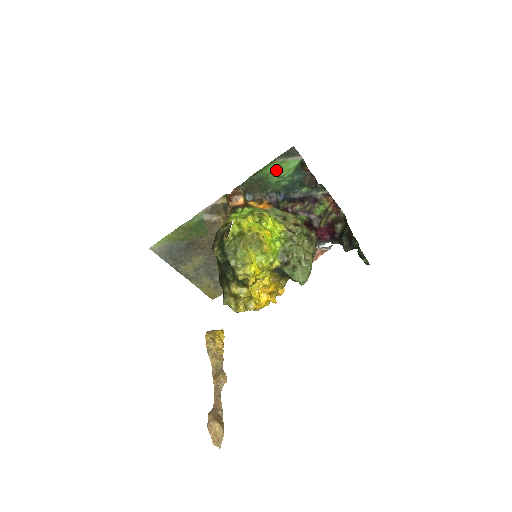
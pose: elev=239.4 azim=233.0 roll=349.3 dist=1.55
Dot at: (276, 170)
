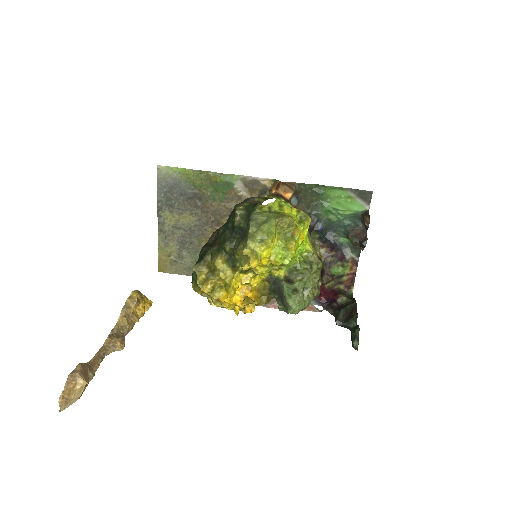
Dot at: (338, 199)
